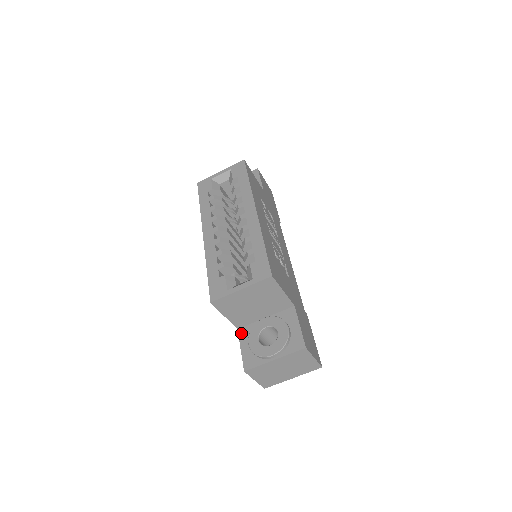
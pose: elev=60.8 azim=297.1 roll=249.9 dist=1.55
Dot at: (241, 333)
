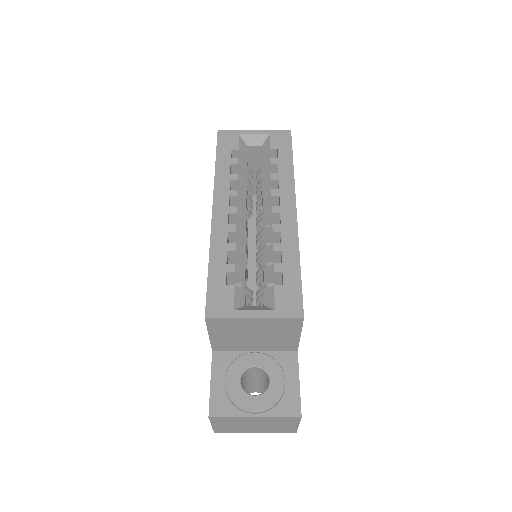
Dot at: (216, 359)
